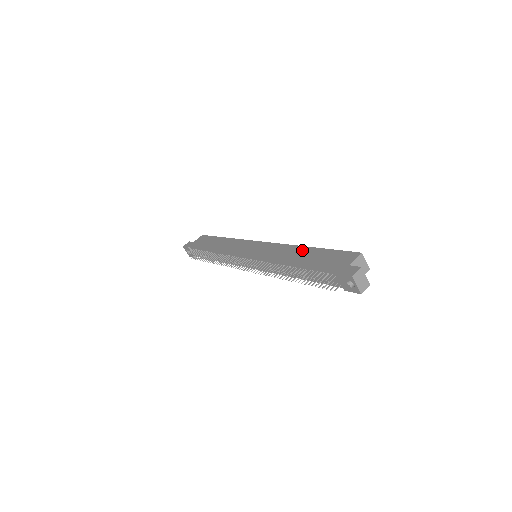
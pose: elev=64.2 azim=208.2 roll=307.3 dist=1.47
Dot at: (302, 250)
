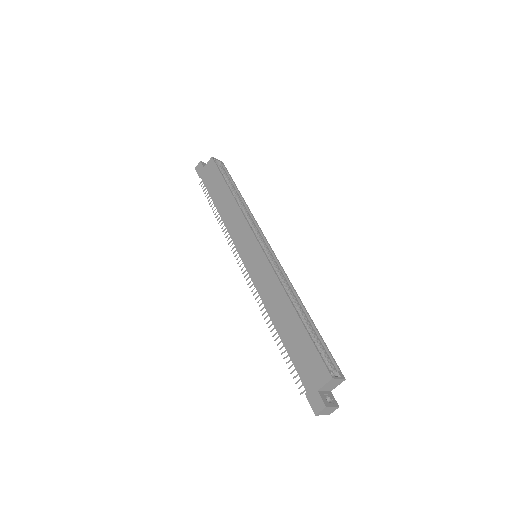
Dot at: (288, 310)
